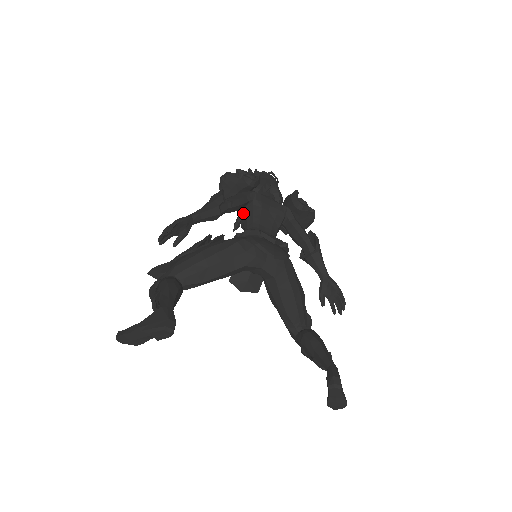
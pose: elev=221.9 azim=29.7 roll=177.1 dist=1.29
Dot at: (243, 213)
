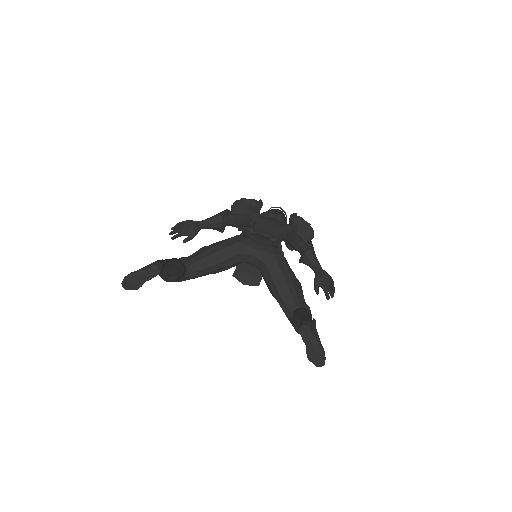
Dot at: occluded
